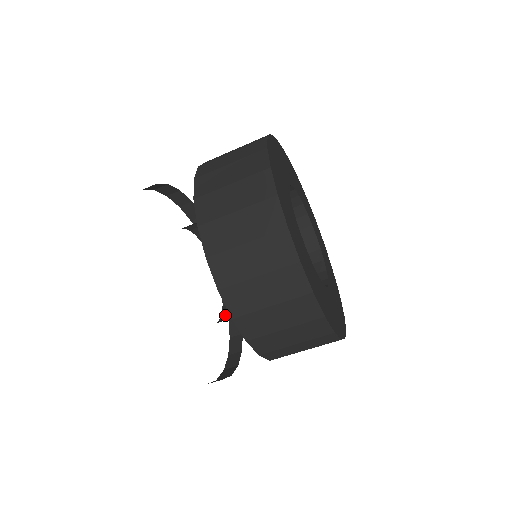
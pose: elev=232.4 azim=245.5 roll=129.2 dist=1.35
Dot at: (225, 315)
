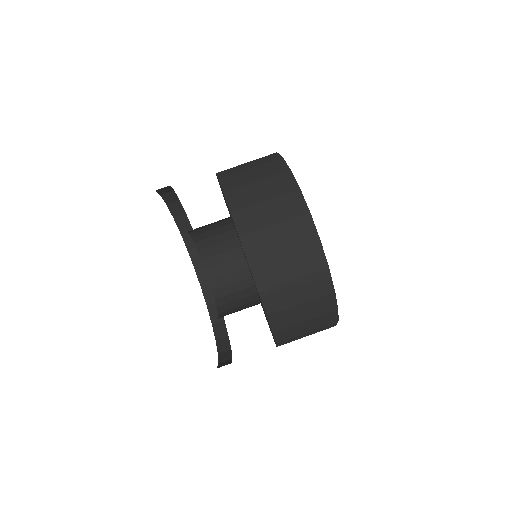
Dot at: occluded
